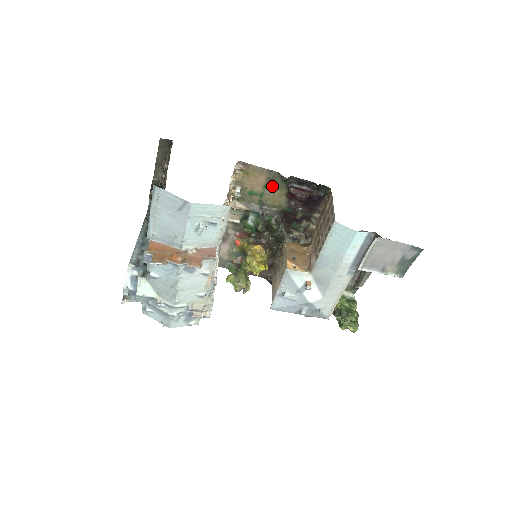
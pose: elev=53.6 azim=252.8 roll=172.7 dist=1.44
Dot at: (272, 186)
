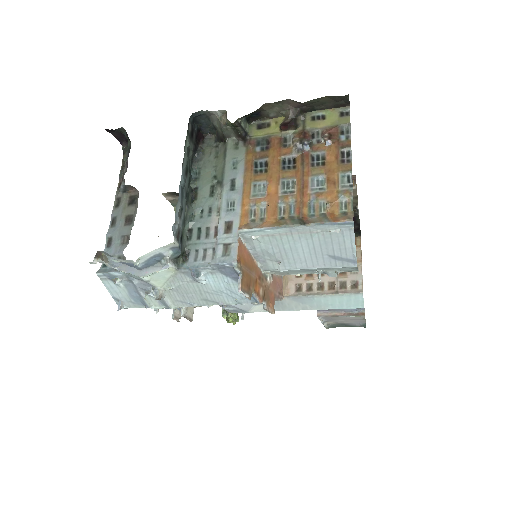
Dot at: occluded
